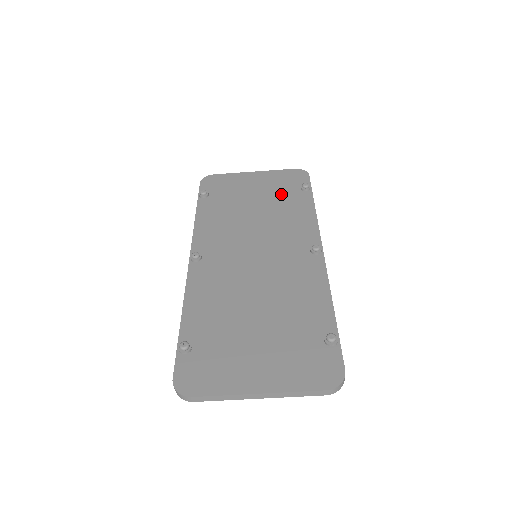
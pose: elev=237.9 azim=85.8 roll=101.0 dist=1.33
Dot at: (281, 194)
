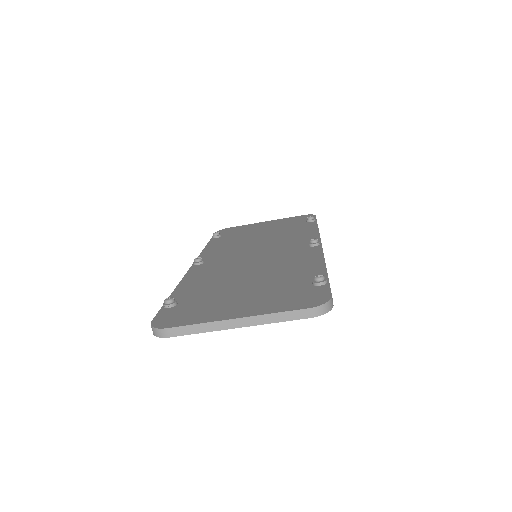
Dot at: (287, 226)
